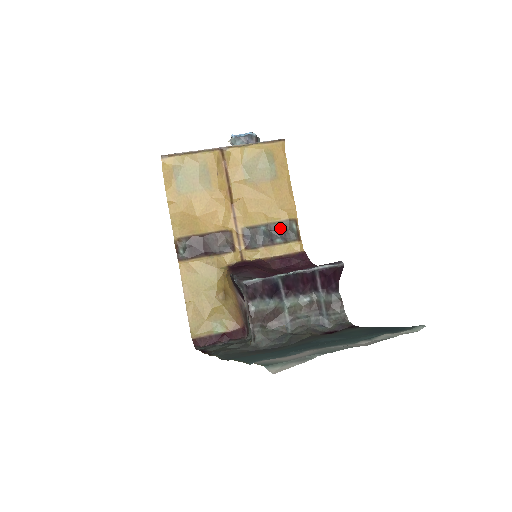
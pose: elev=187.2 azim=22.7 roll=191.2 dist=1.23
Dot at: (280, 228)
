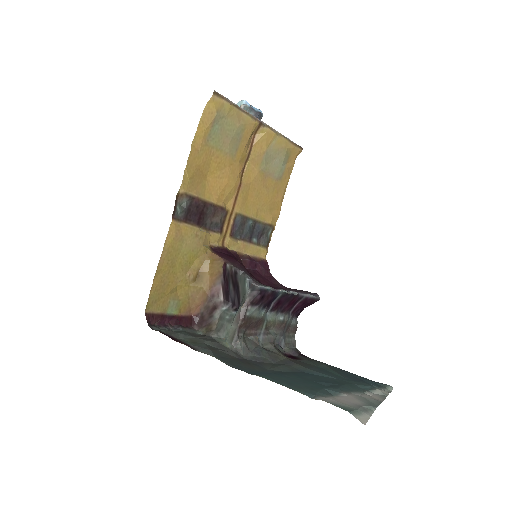
Dot at: (261, 229)
